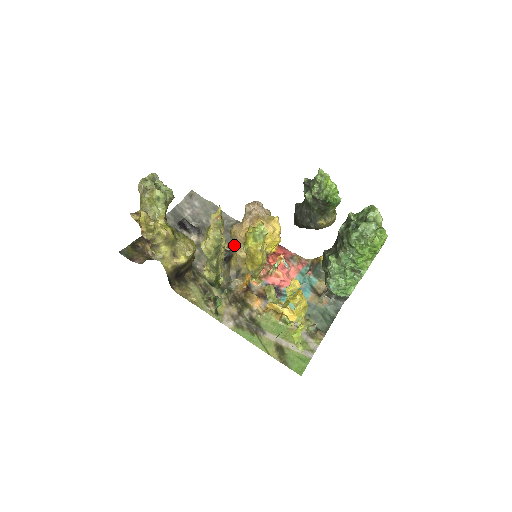
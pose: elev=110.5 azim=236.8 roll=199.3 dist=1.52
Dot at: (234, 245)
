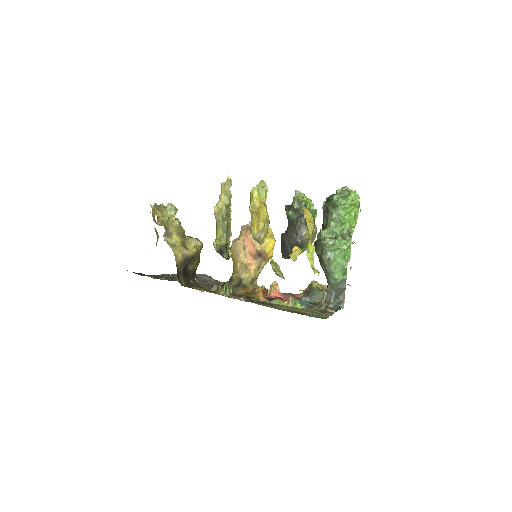
Dot at: (234, 258)
